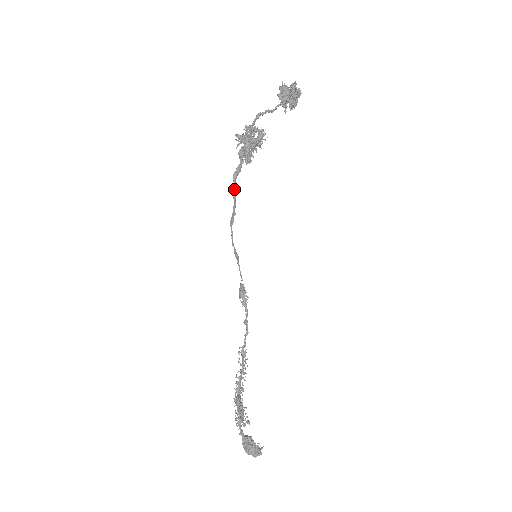
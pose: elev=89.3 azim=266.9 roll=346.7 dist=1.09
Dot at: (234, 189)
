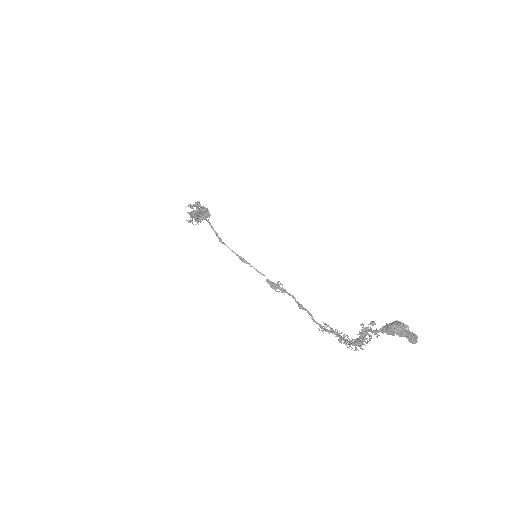
Dot at: (203, 217)
